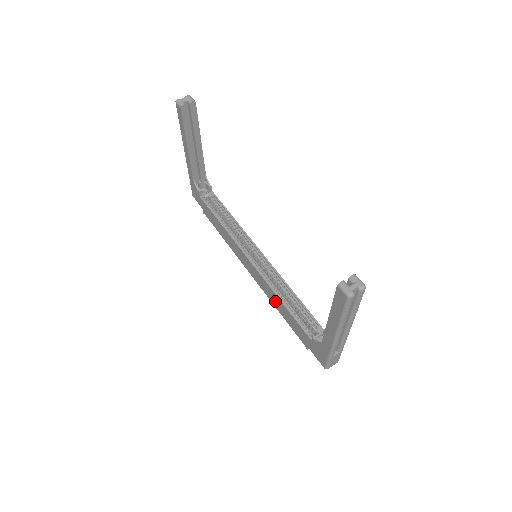
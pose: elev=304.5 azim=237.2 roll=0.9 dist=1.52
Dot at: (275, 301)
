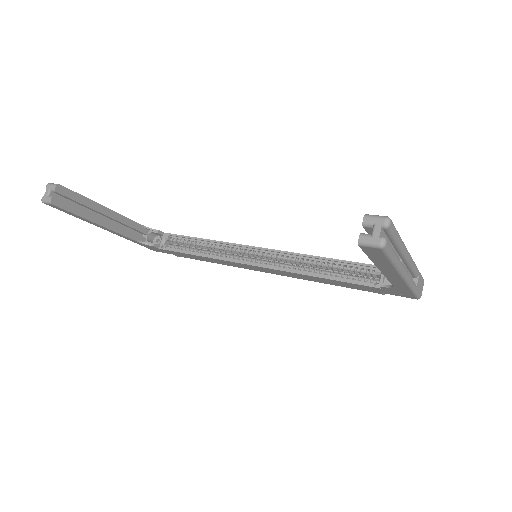
Dot at: (312, 279)
